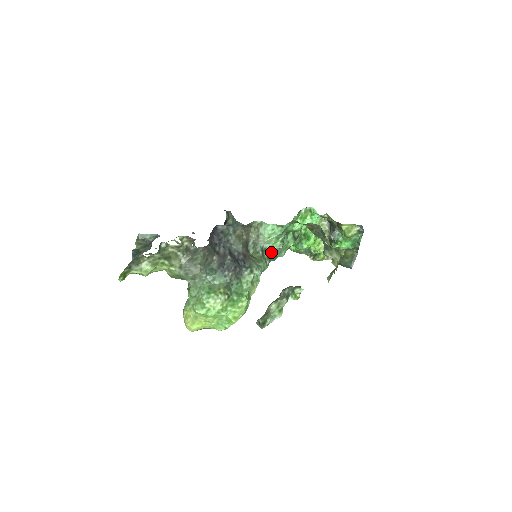
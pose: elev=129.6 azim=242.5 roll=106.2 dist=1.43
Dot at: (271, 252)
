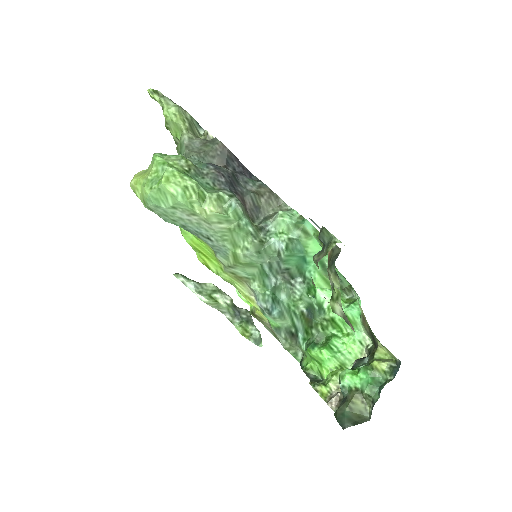
Dot at: (270, 239)
